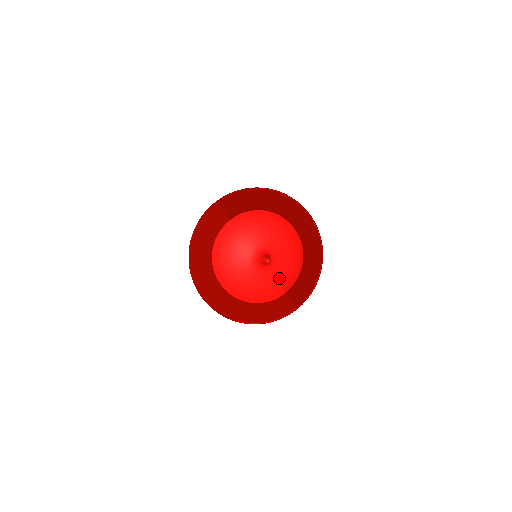
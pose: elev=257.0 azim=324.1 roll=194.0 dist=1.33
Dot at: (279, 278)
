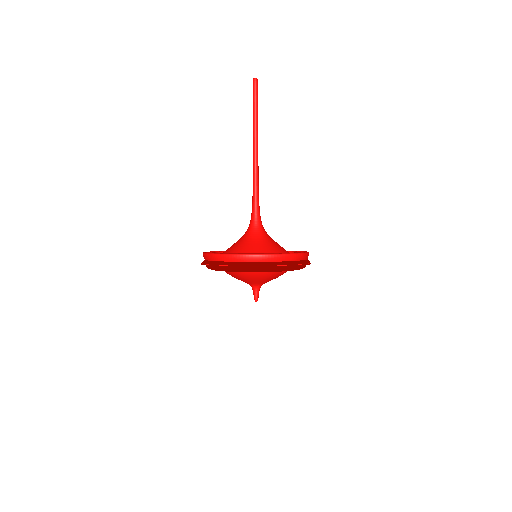
Dot at: (277, 277)
